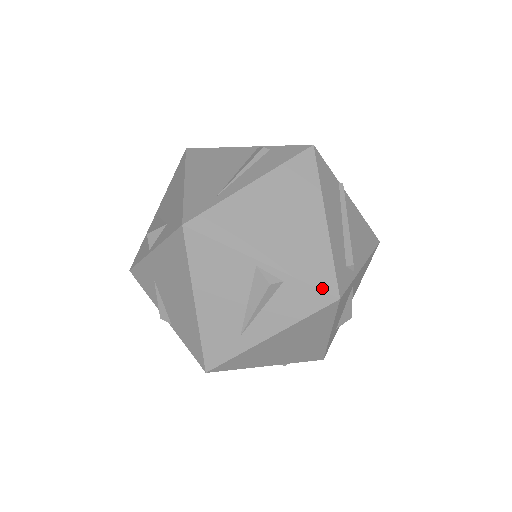
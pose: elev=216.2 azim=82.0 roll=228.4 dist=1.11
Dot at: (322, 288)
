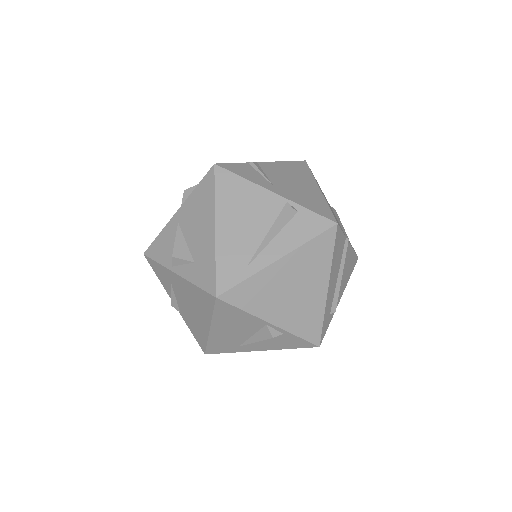
Dot at: (309, 340)
